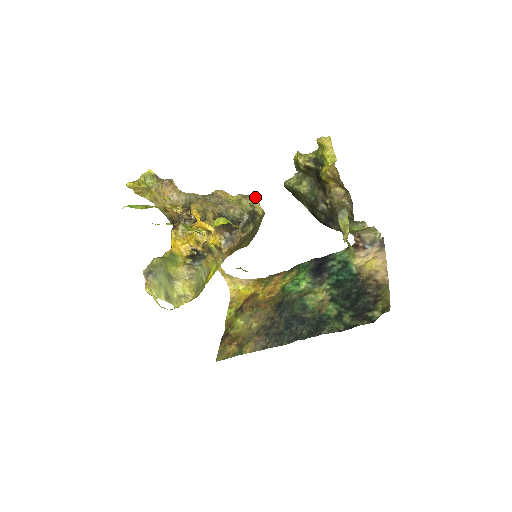
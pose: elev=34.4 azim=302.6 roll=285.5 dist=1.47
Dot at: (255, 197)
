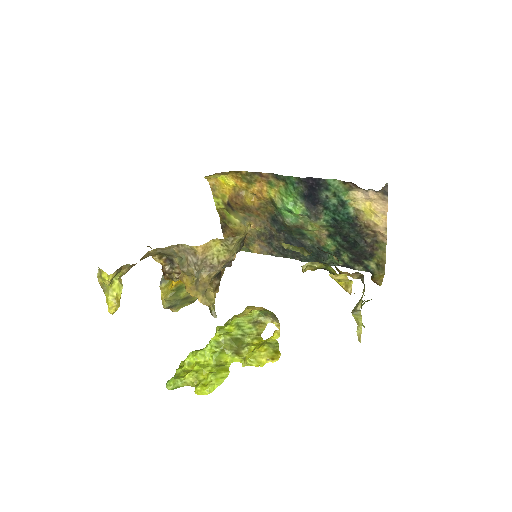
Dot at: (242, 236)
